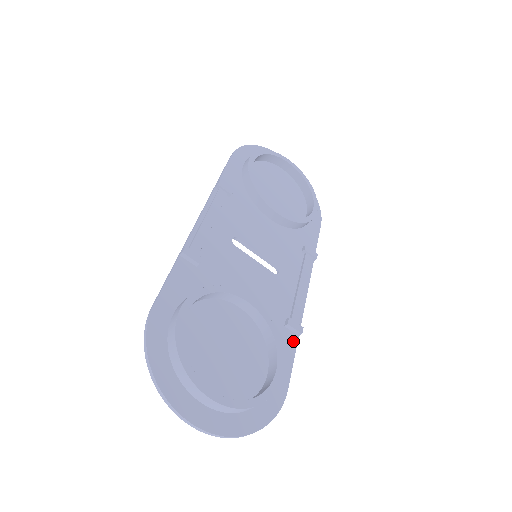
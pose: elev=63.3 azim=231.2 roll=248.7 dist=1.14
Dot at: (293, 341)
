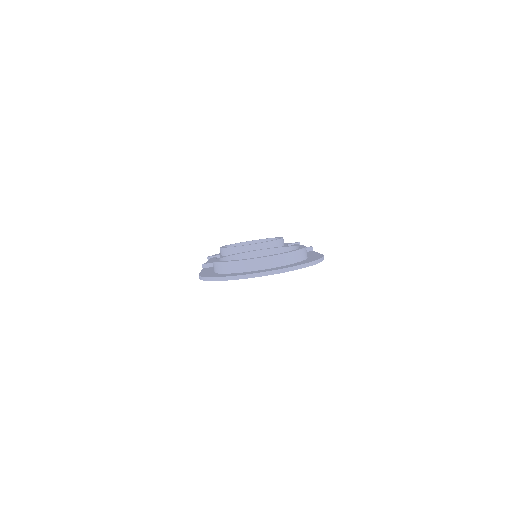
Dot at: (310, 252)
